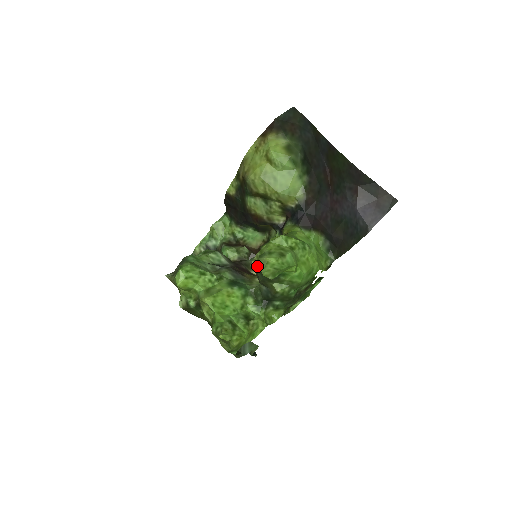
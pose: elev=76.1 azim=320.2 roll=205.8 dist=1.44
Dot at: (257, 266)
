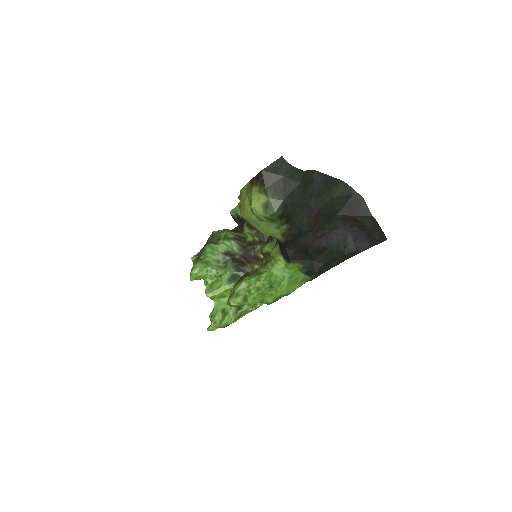
Dot at: occluded
